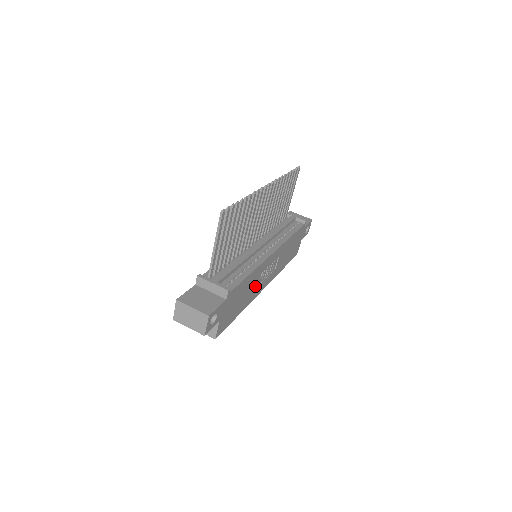
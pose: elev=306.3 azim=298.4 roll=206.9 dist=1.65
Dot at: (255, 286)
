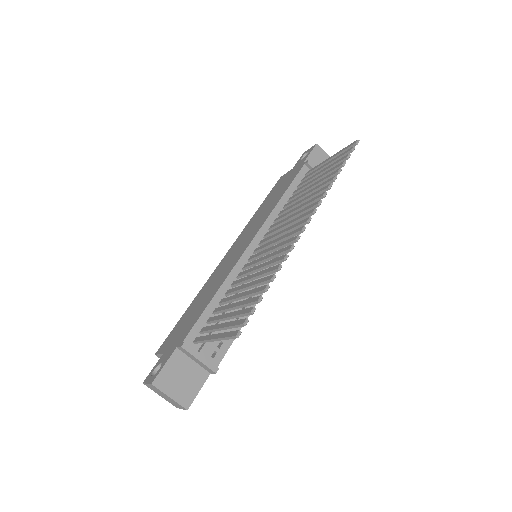
Dot at: occluded
